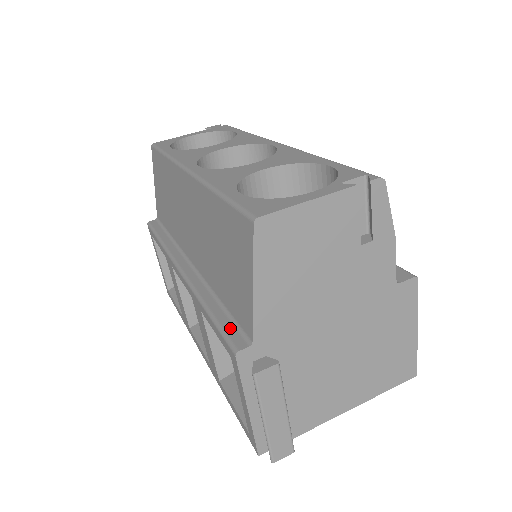
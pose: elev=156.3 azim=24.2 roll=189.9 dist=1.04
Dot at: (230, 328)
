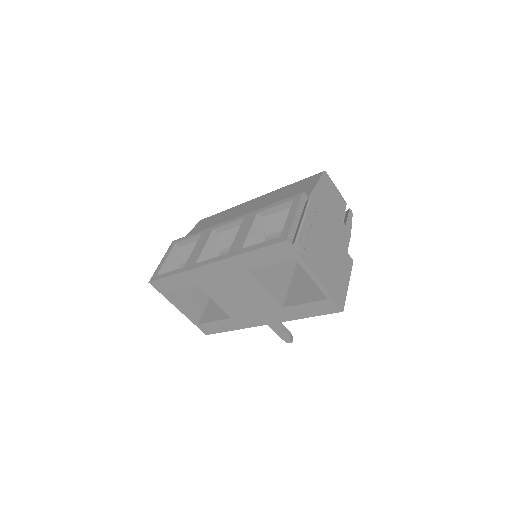
Dot at: occluded
